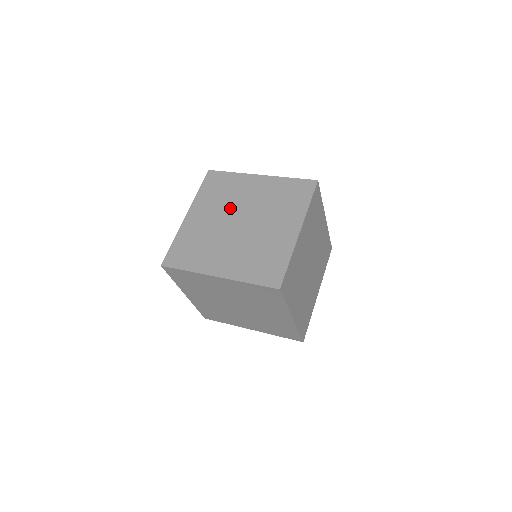
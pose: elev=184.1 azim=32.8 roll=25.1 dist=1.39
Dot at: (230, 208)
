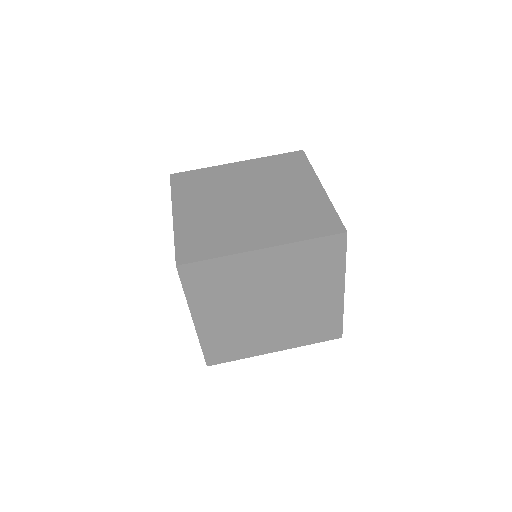
Dot at: (263, 185)
